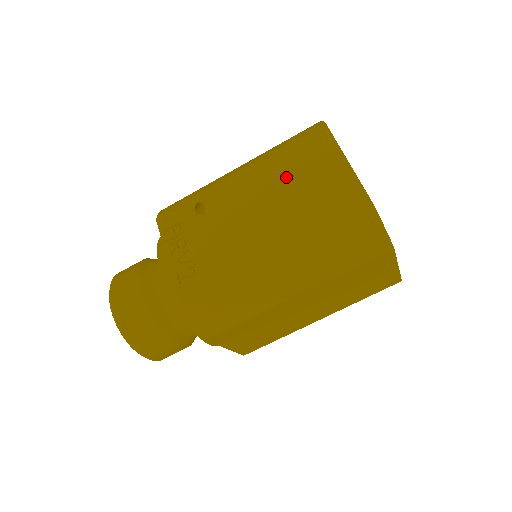
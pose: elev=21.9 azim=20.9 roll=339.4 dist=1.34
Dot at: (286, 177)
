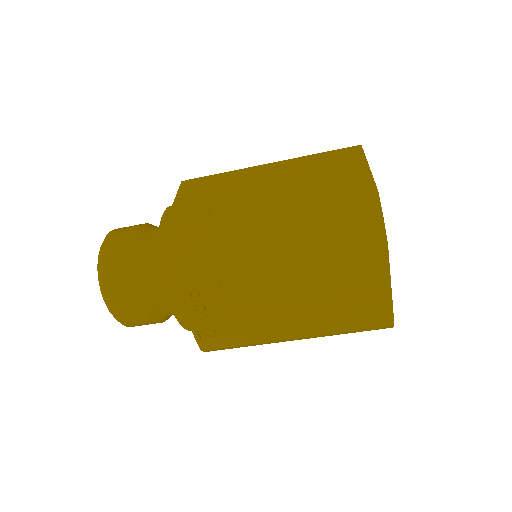
Dot at: (326, 282)
